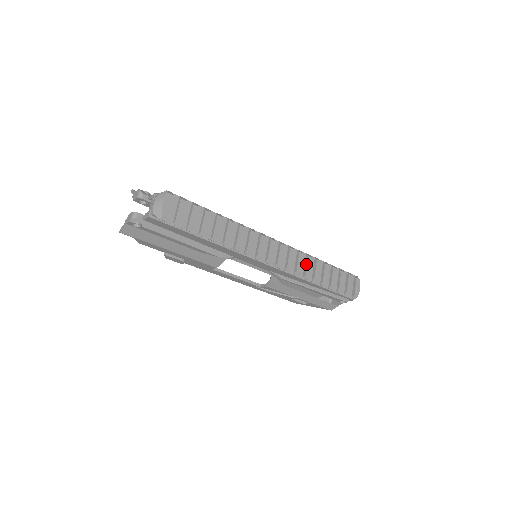
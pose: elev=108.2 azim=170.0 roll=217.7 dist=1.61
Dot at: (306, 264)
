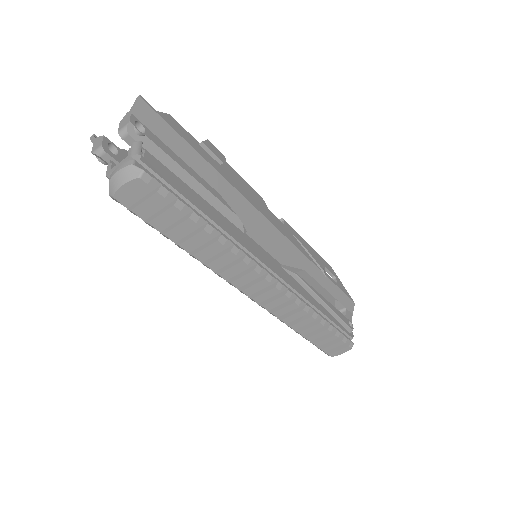
Dot at: (293, 313)
